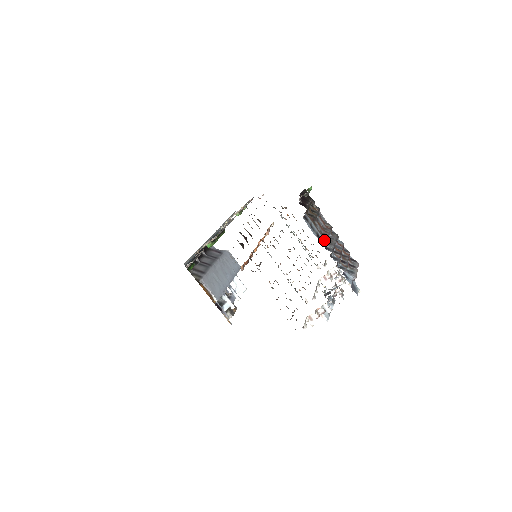
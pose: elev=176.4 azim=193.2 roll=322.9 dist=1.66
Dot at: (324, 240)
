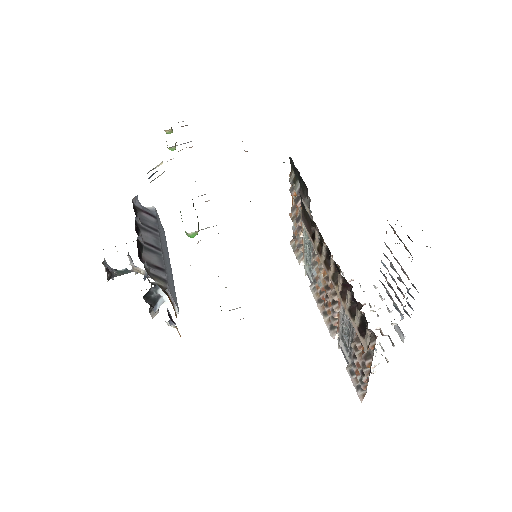
Dot at: (415, 287)
